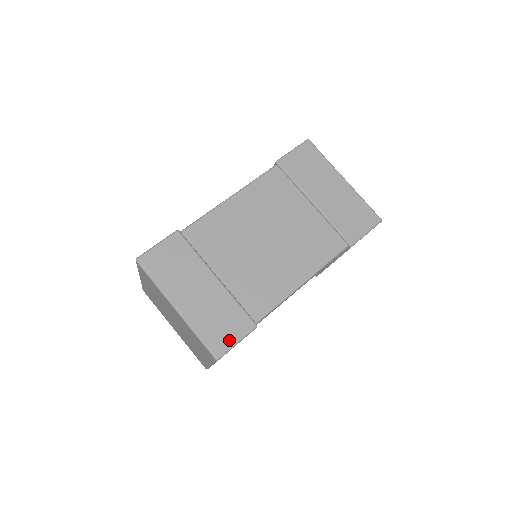
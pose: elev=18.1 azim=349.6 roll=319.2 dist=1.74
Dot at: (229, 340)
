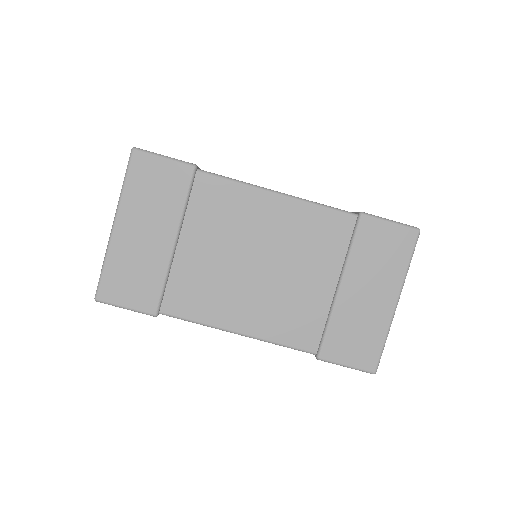
Dot at: (122, 299)
